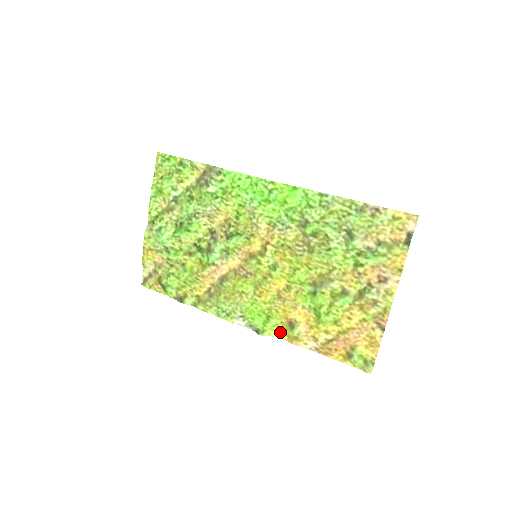
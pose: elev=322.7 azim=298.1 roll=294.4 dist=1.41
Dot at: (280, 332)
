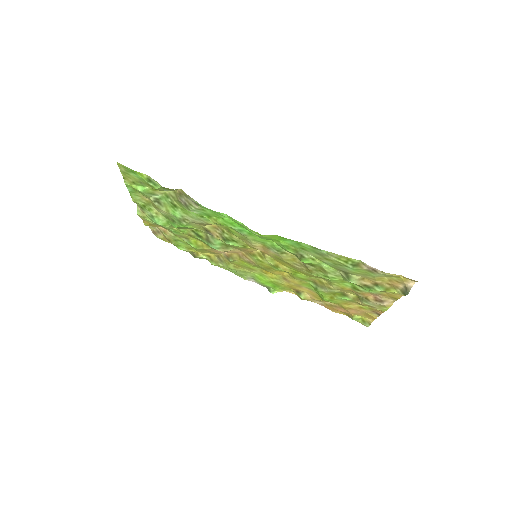
Dot at: (289, 291)
